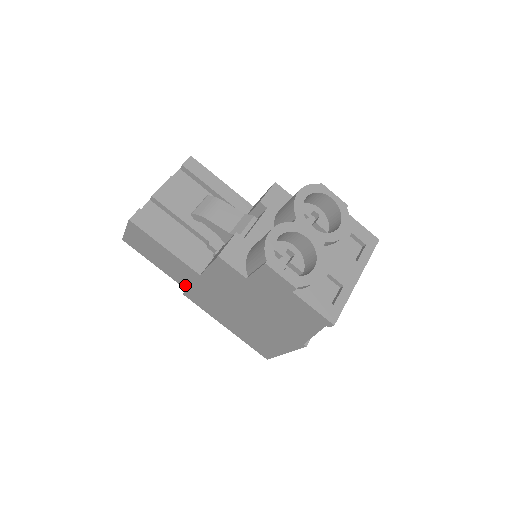
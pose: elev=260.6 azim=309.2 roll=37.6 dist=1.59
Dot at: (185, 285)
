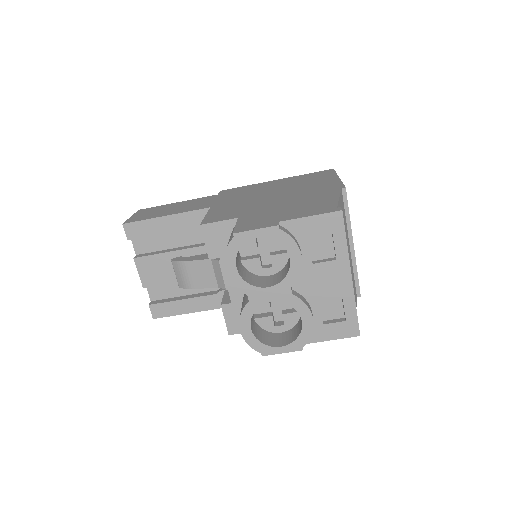
Dot at: occluded
